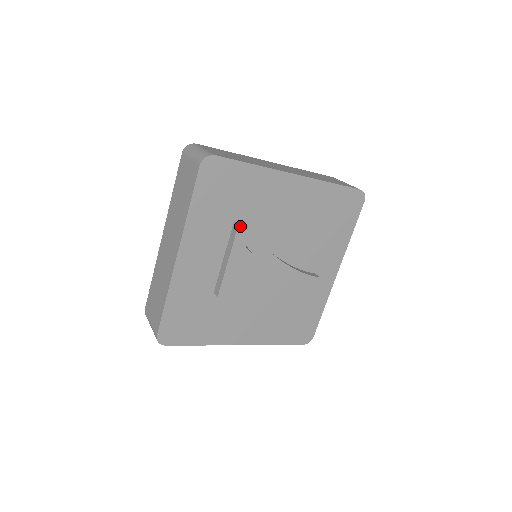
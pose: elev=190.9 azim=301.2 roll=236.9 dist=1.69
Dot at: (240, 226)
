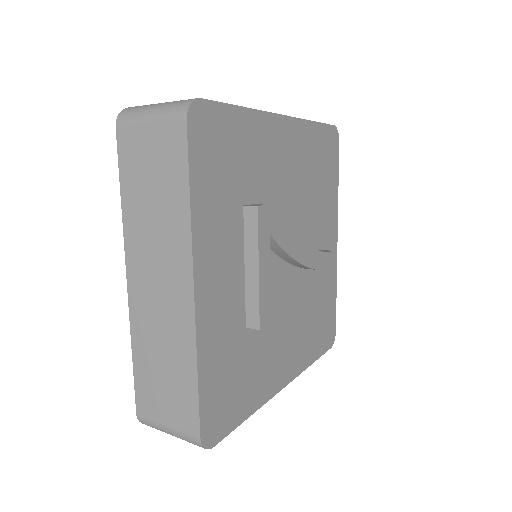
Dot at: (259, 207)
